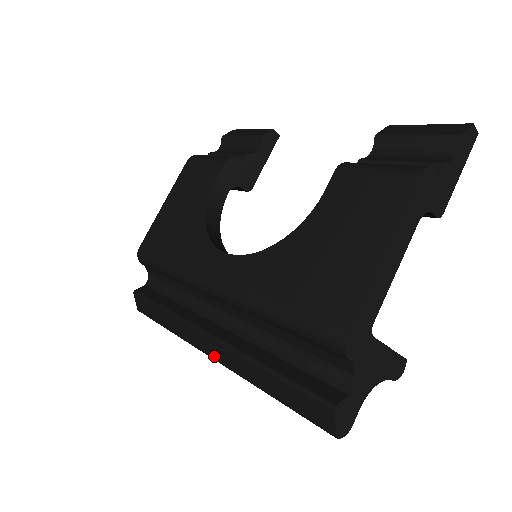
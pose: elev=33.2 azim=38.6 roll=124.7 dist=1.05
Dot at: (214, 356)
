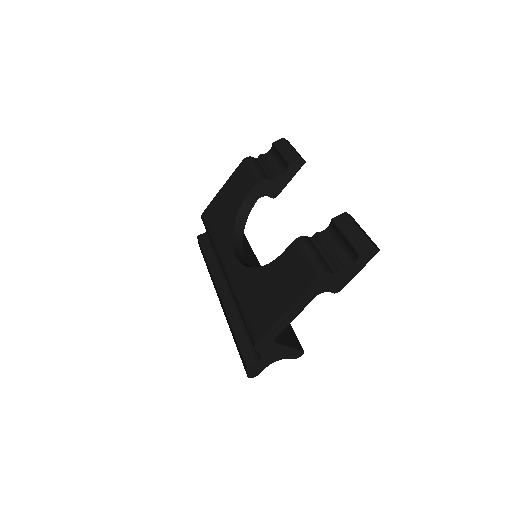
Dot at: occluded
